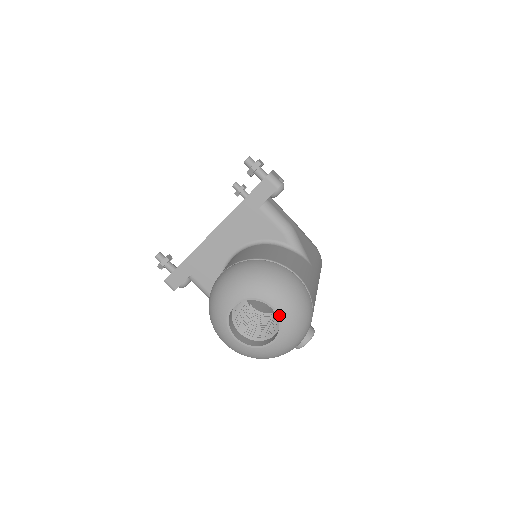
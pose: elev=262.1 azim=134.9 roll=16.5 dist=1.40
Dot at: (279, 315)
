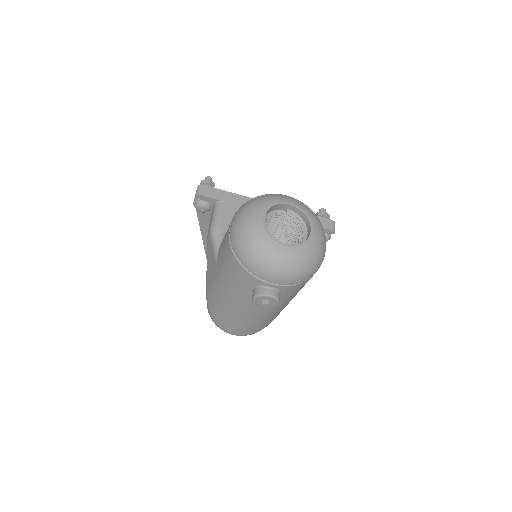
Dot at: (311, 238)
